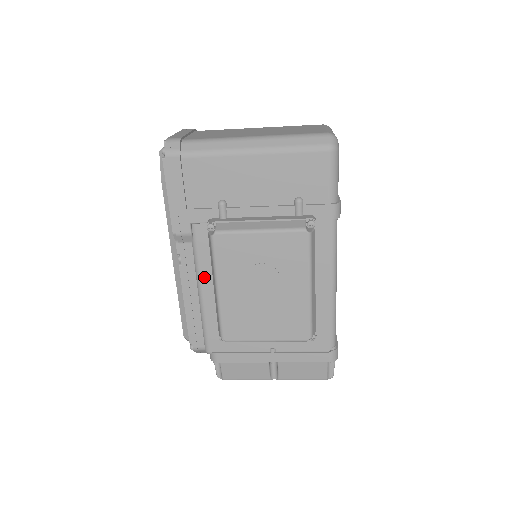
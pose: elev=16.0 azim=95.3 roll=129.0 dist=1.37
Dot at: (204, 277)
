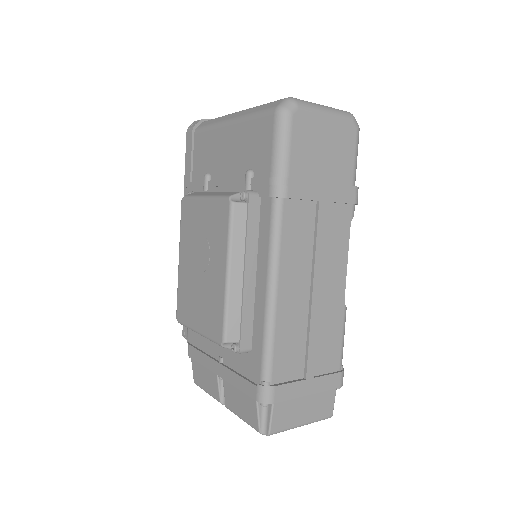
Dot at: occluded
